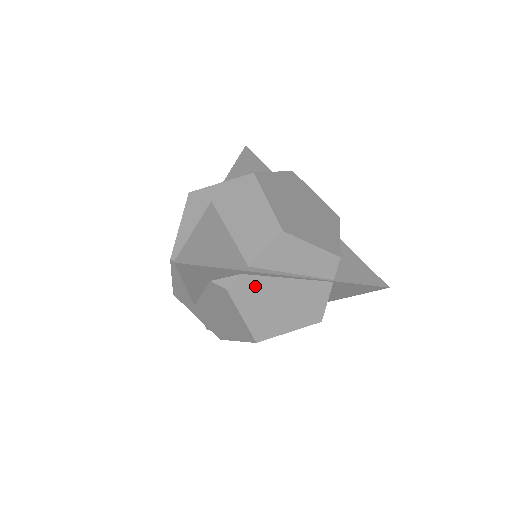
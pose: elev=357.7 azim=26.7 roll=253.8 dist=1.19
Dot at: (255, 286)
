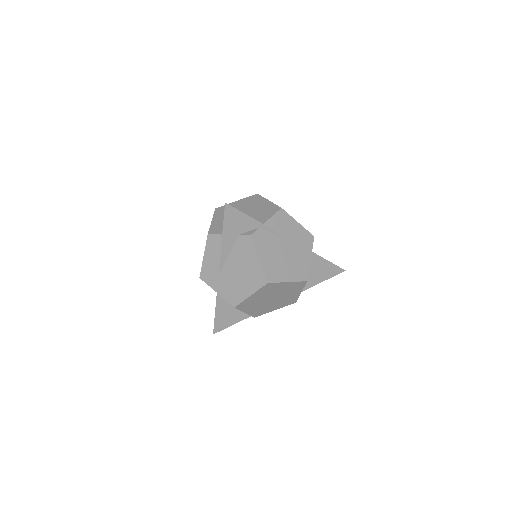
Dot at: (267, 239)
